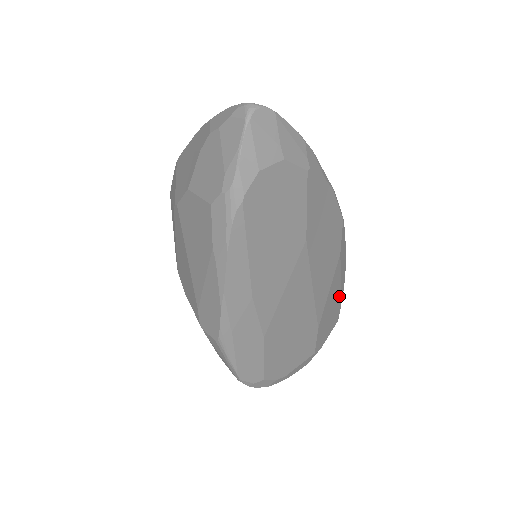
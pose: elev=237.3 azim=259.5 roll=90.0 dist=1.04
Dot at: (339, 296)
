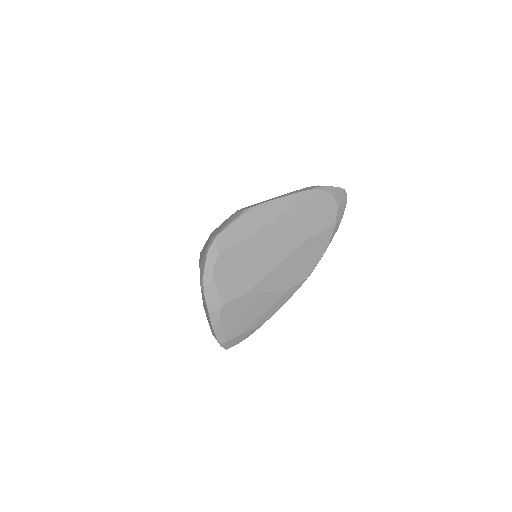
Dot at: (252, 321)
